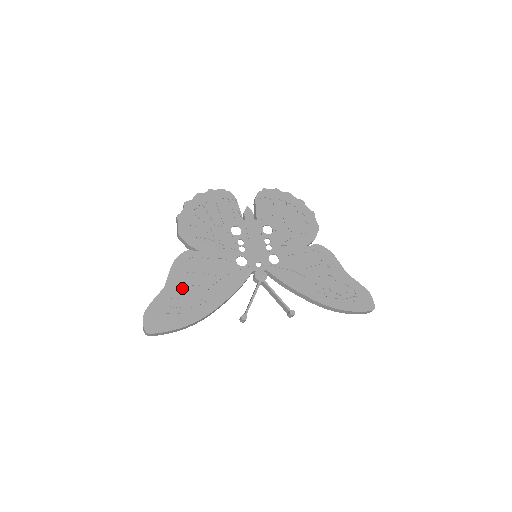
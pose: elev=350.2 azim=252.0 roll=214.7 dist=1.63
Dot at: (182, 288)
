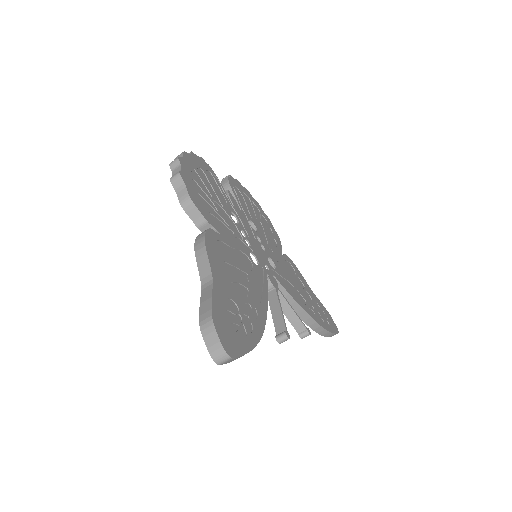
Dot at: (229, 284)
